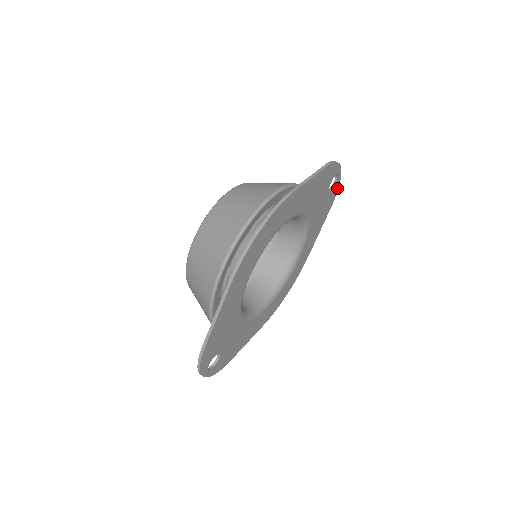
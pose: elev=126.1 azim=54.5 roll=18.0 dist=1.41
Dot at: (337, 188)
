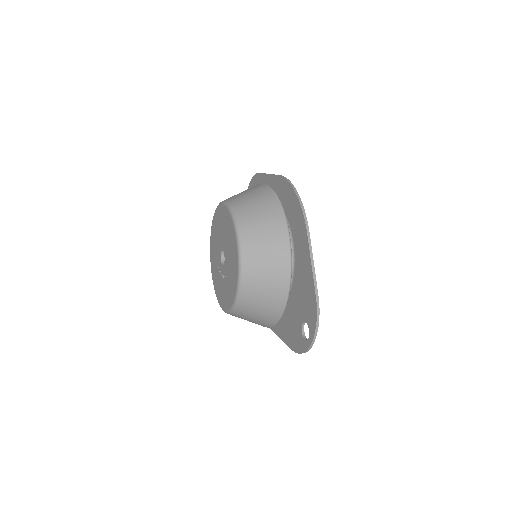
Dot at: occluded
